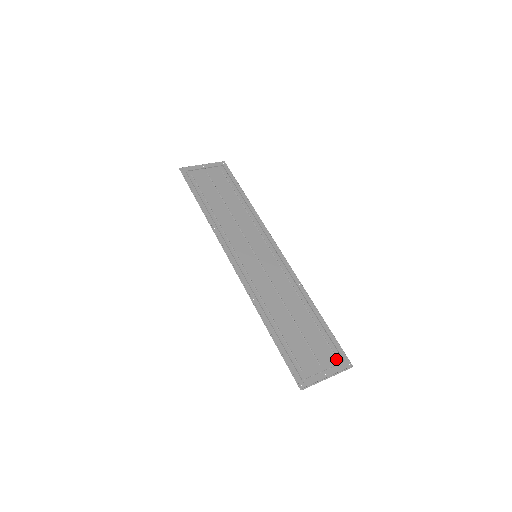
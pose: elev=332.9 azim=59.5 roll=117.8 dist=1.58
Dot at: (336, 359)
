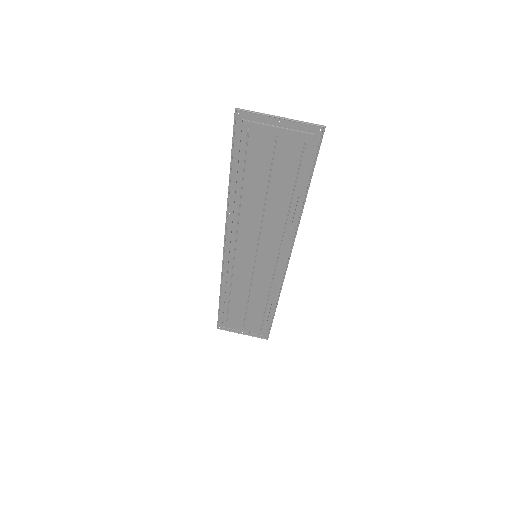
Dot at: (259, 332)
